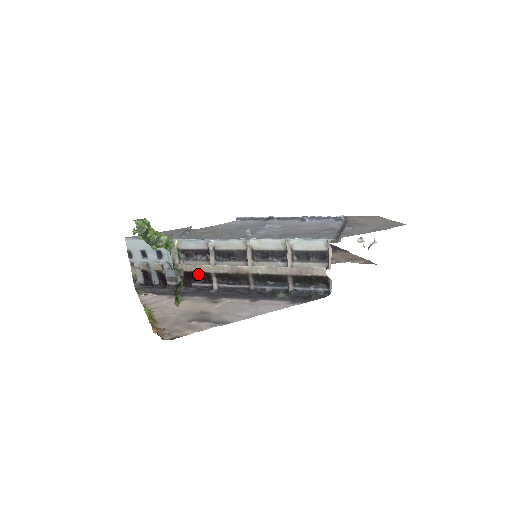
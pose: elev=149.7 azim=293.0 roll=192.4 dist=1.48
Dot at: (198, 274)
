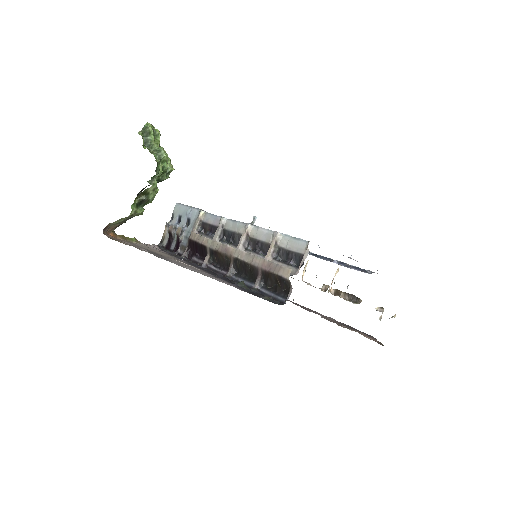
Dot at: (199, 246)
